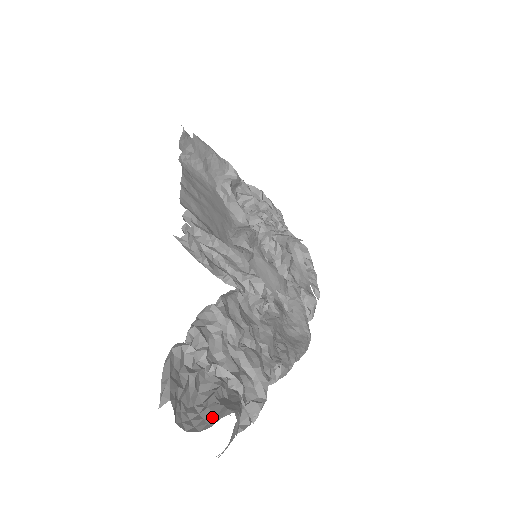
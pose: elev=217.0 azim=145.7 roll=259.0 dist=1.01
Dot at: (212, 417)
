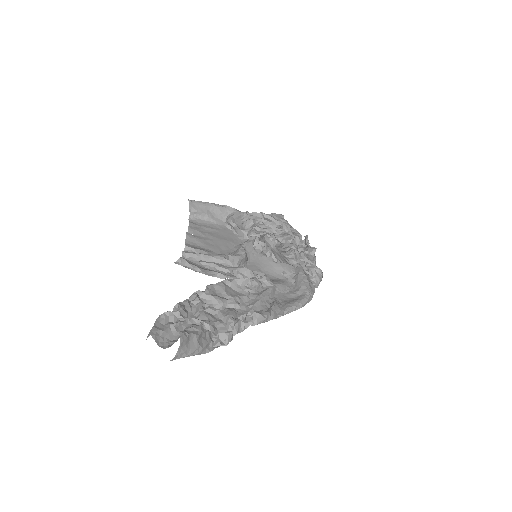
Dot at: occluded
